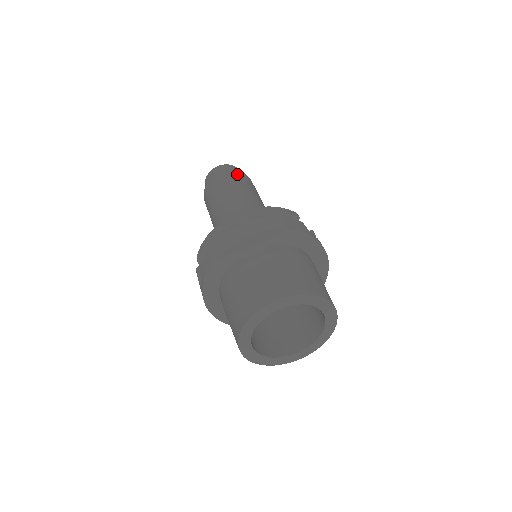
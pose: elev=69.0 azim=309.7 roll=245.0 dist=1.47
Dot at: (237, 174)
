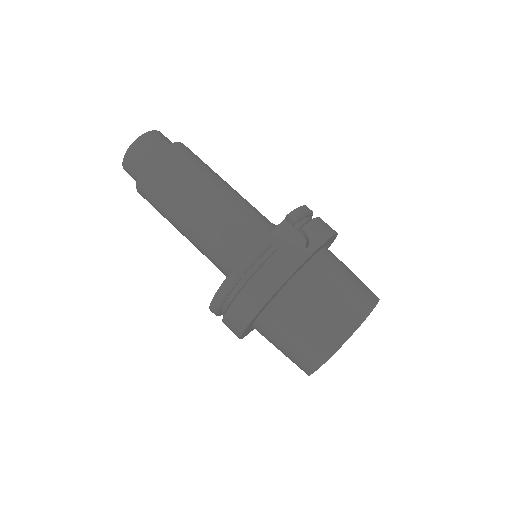
Dot at: (153, 170)
